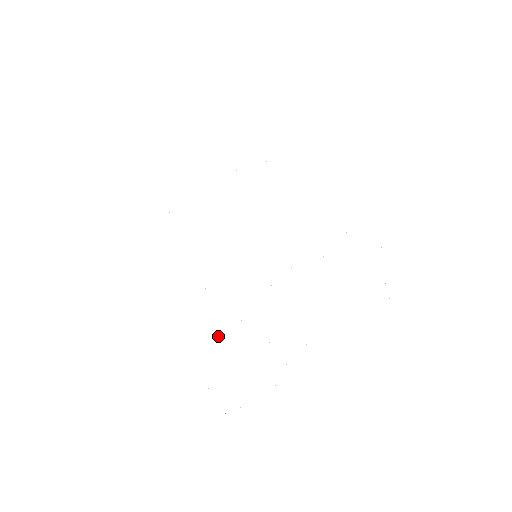
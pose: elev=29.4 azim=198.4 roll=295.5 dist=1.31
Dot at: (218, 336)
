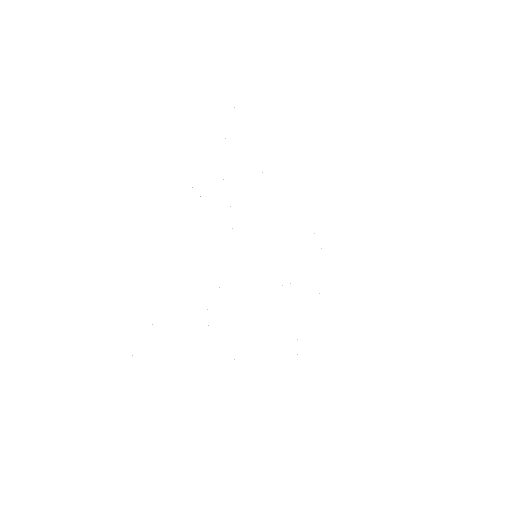
Dot at: occluded
